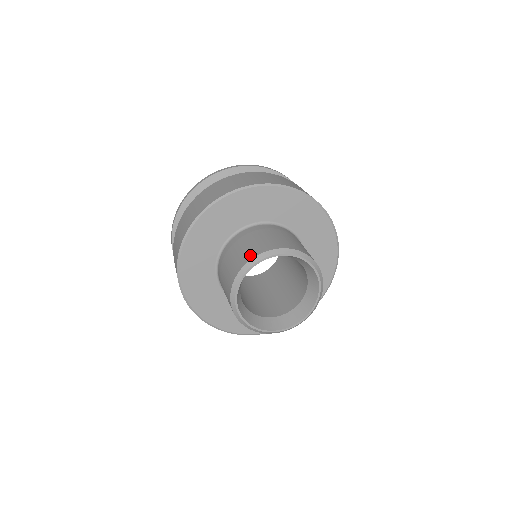
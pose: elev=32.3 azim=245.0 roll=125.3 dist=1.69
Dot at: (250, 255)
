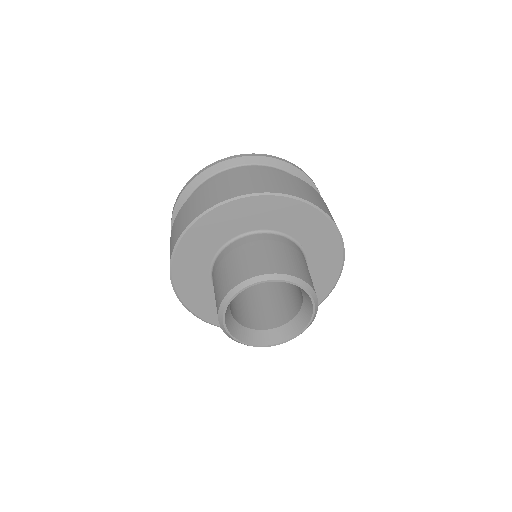
Dot at: (232, 282)
